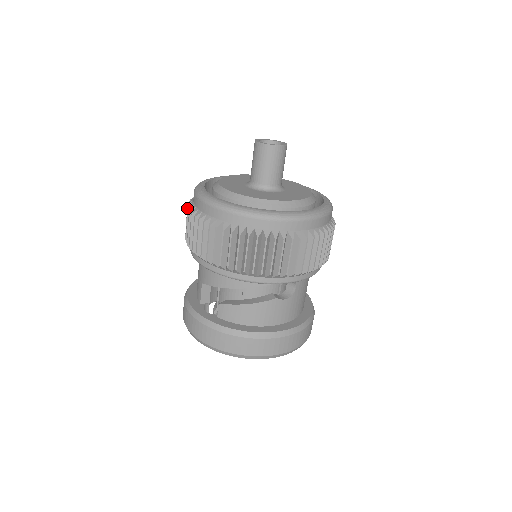
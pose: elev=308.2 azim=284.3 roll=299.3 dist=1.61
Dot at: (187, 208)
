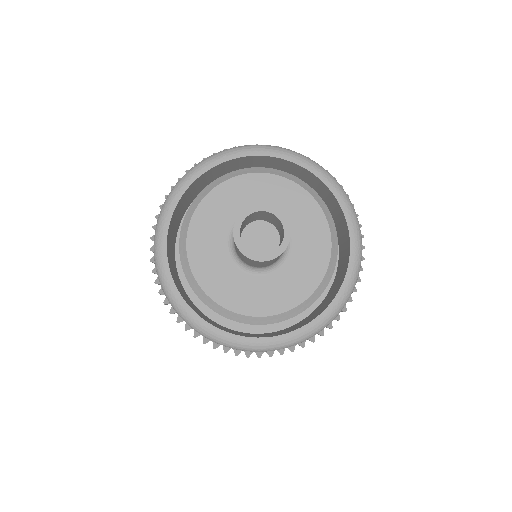
Dot at: occluded
